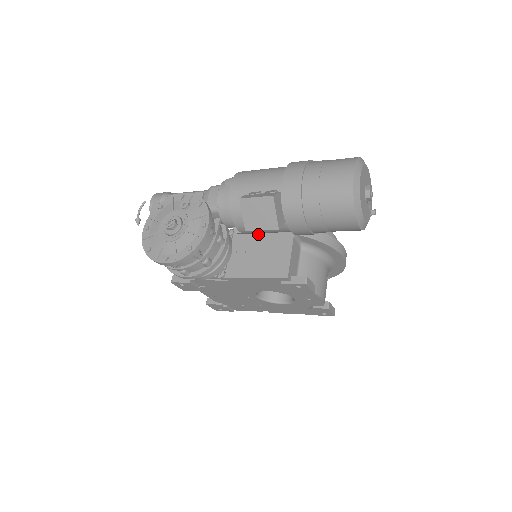
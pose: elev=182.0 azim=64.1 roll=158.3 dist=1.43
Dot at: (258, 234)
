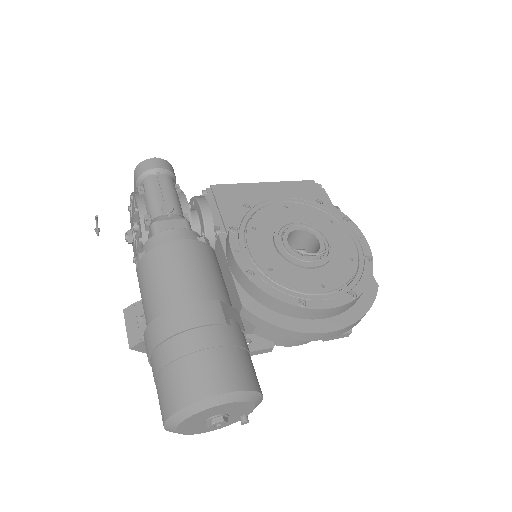
Dot at: (225, 269)
